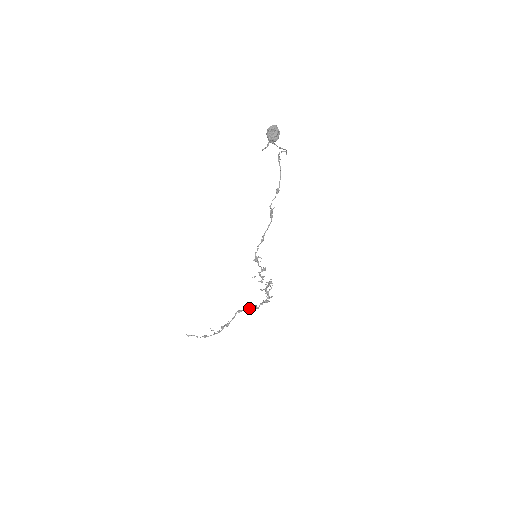
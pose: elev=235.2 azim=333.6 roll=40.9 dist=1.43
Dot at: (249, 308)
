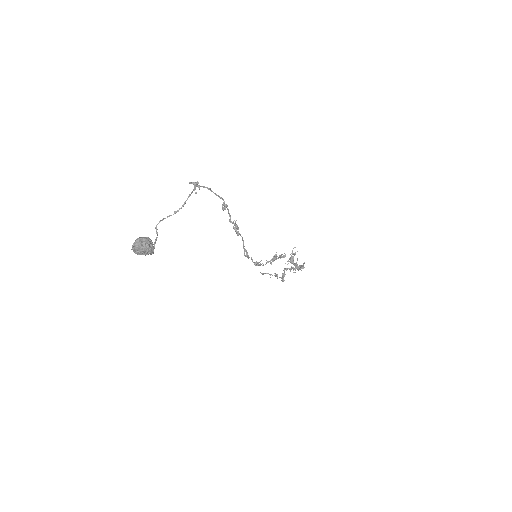
Dot at: (292, 267)
